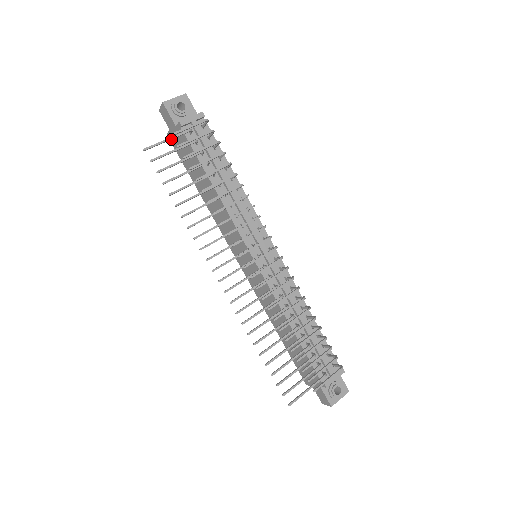
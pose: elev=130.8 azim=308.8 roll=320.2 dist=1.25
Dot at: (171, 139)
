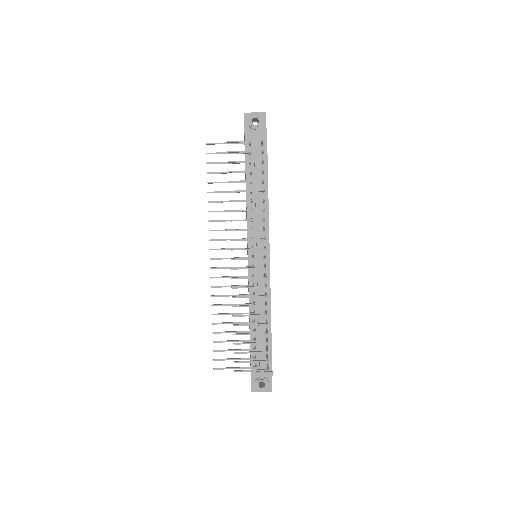
Dot at: occluded
